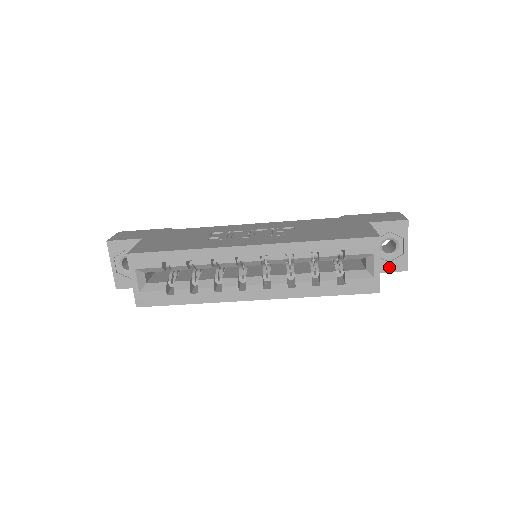
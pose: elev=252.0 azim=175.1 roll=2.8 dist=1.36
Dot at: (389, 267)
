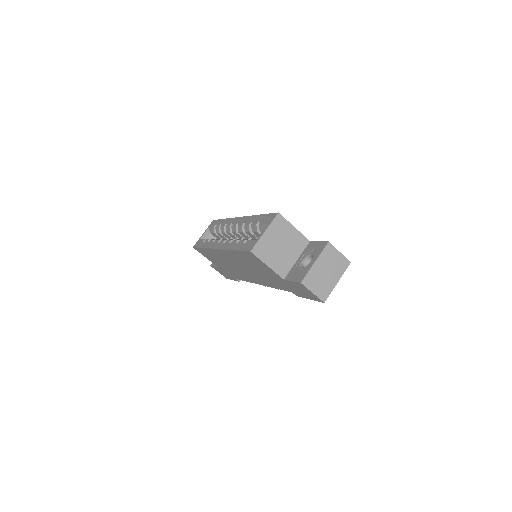
Dot at: (295, 277)
